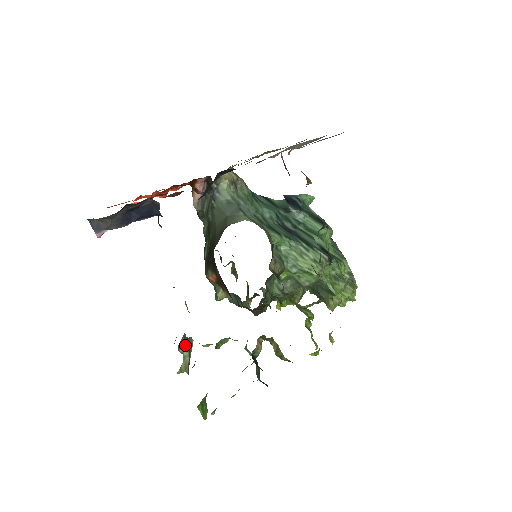
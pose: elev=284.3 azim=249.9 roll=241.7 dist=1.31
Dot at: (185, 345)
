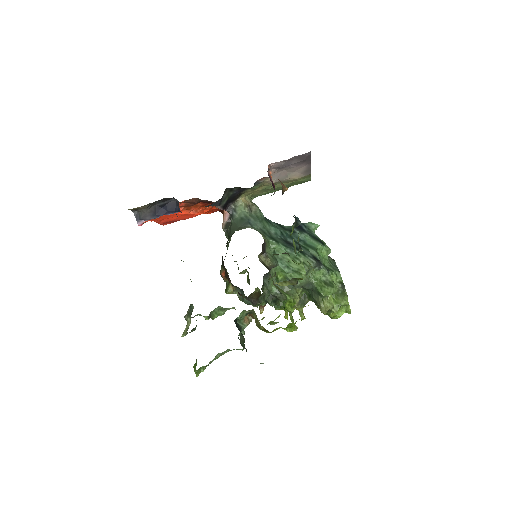
Dot at: (189, 312)
